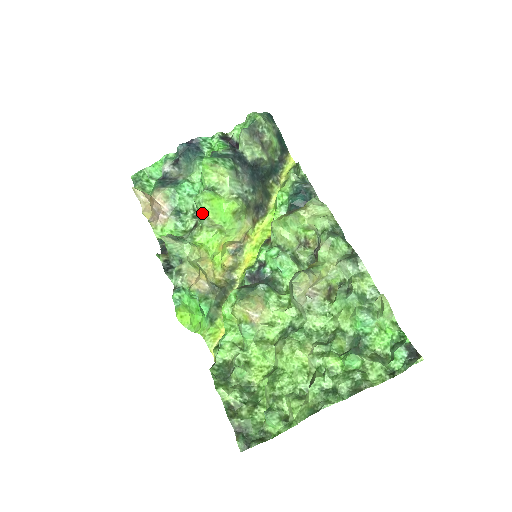
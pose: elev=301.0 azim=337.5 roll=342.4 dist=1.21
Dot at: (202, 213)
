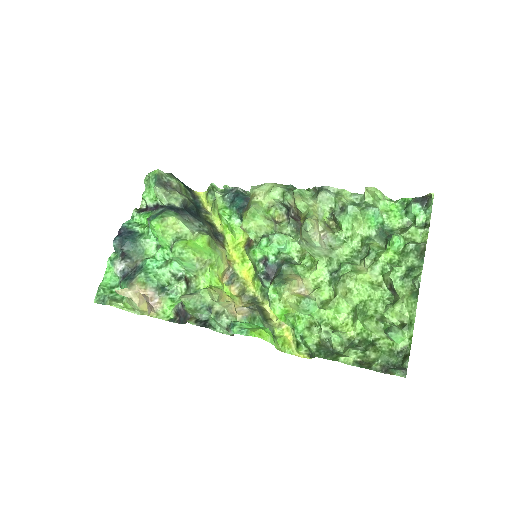
Dot at: (190, 259)
